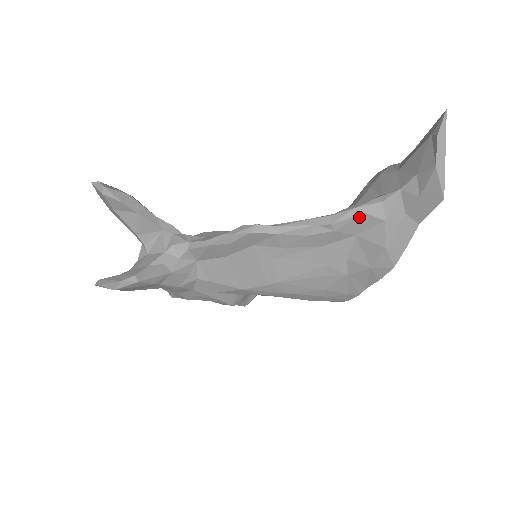
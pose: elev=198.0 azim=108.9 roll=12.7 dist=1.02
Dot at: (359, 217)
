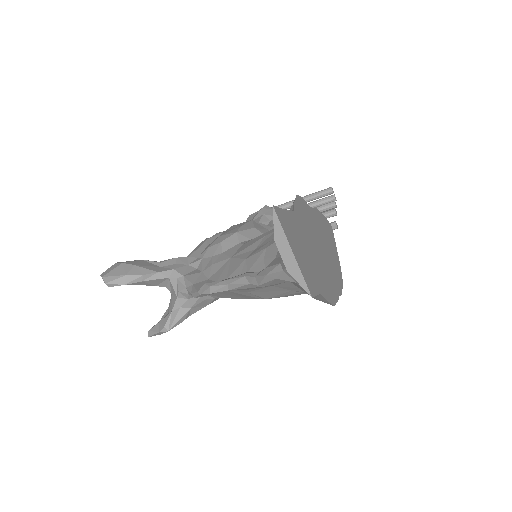
Dot at: (275, 280)
